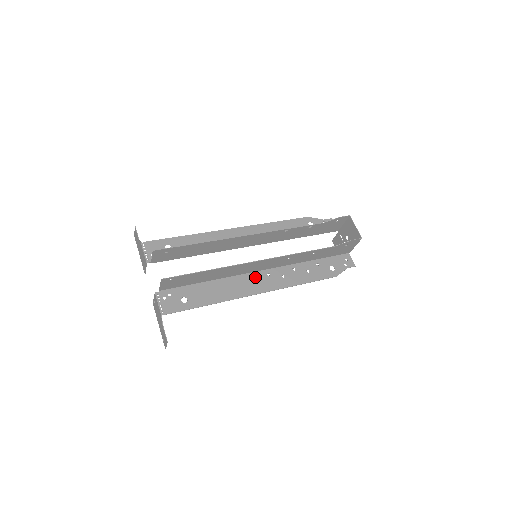
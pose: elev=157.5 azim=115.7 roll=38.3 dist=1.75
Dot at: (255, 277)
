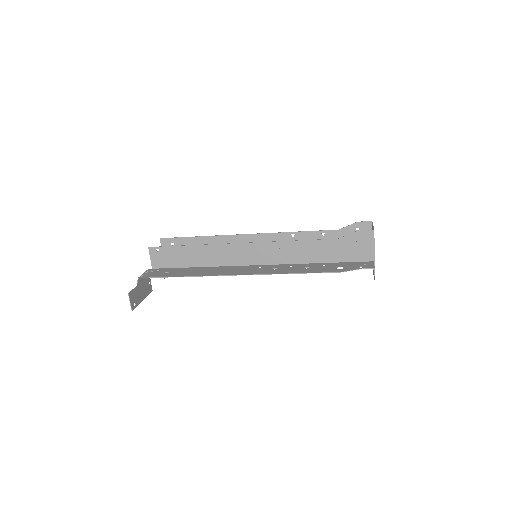
Dot at: (244, 268)
